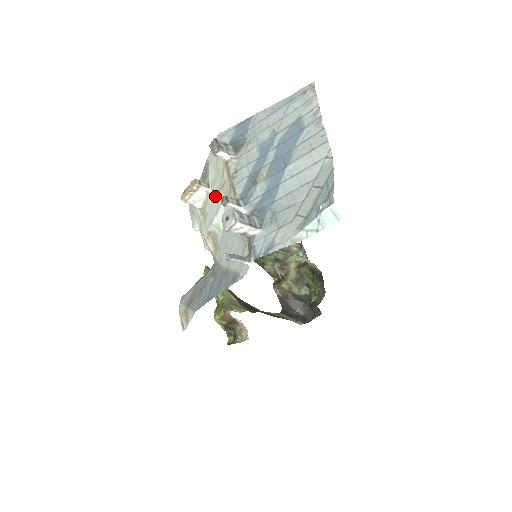
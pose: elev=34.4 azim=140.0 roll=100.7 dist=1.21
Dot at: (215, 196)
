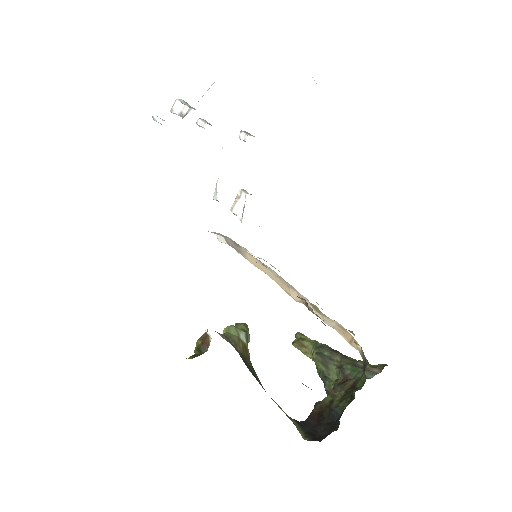
Dot at: occluded
